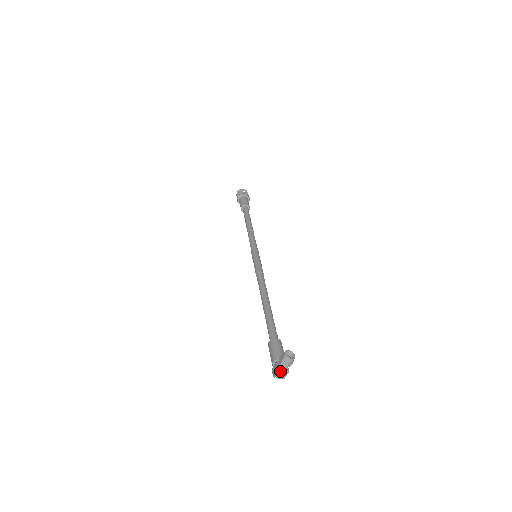
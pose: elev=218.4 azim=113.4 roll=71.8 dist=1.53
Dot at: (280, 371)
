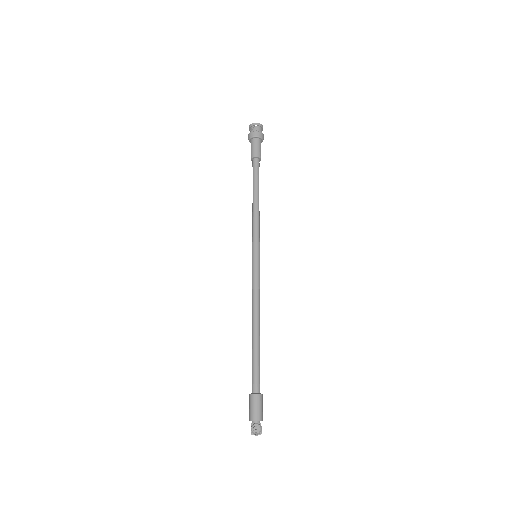
Dot at: occluded
